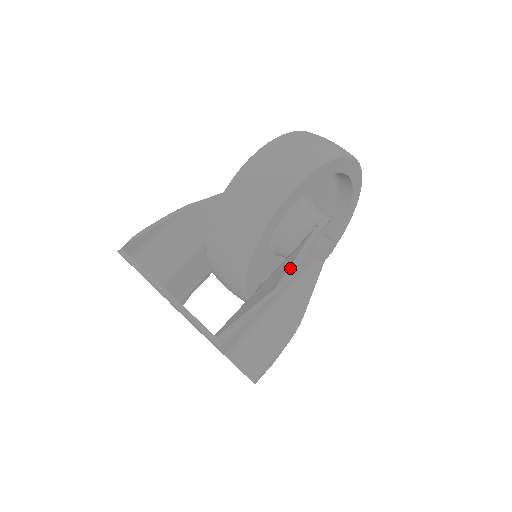
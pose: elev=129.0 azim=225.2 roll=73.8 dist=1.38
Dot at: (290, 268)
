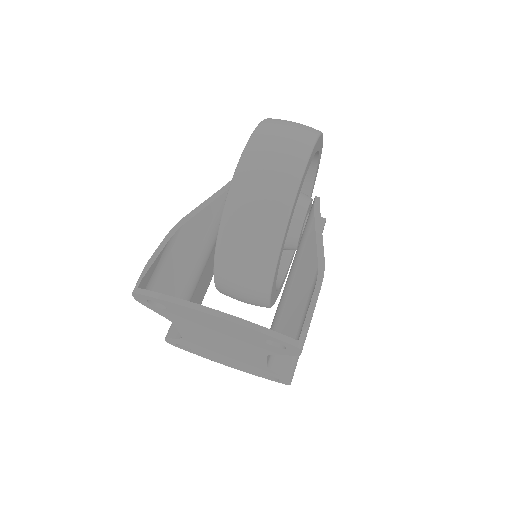
Dot at: (318, 252)
